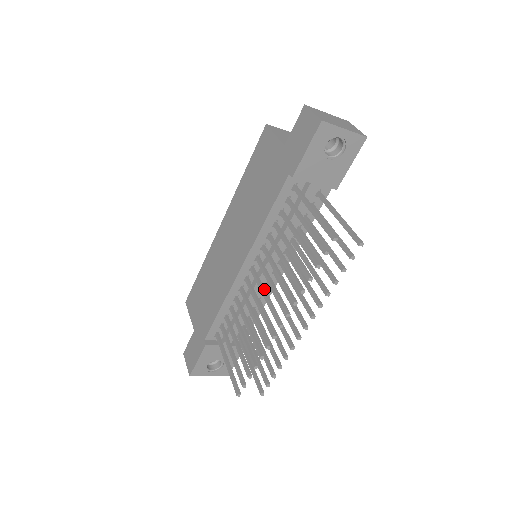
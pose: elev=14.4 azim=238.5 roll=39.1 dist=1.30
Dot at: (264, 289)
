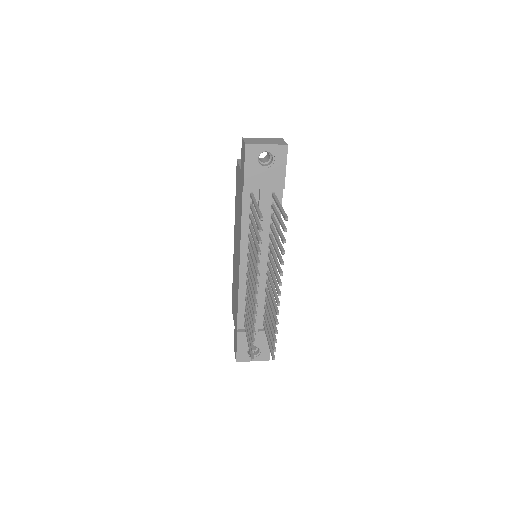
Dot at: (252, 275)
